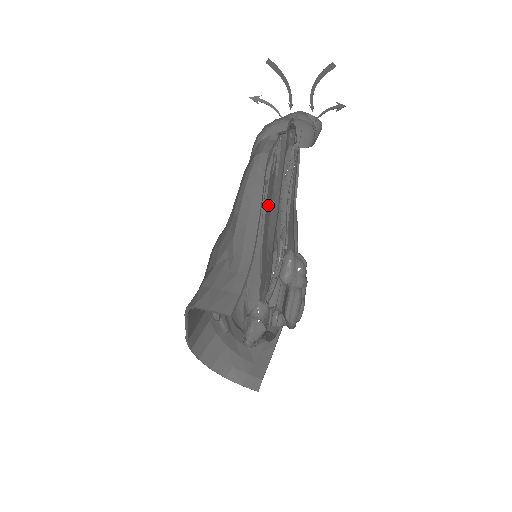
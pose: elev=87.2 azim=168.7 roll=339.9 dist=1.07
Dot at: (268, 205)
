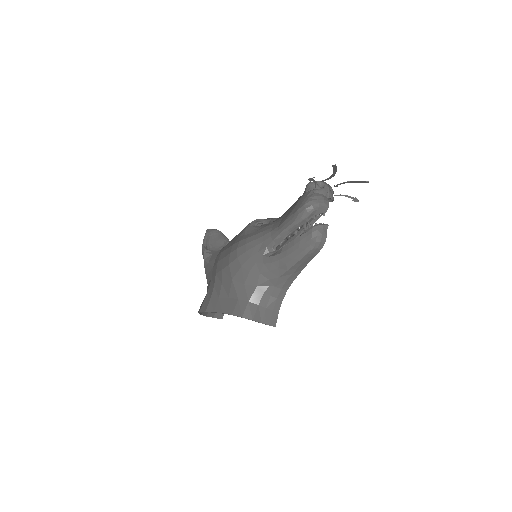
Dot at: occluded
